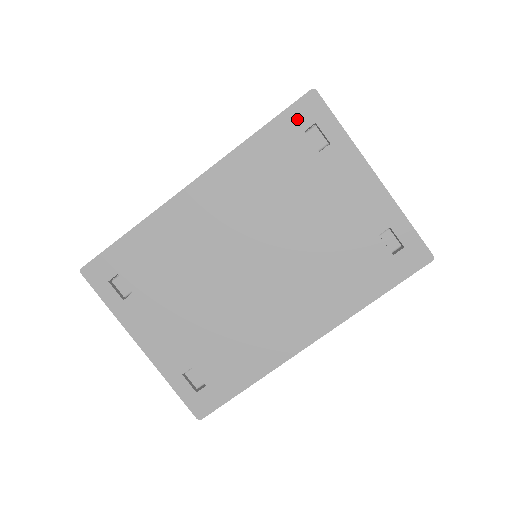
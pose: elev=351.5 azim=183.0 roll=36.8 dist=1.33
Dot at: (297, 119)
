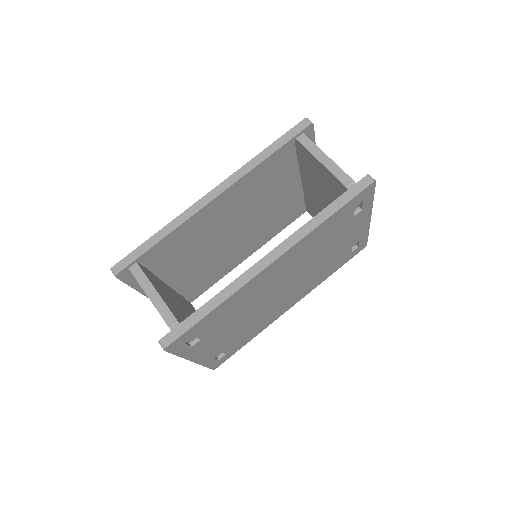
Dot at: (355, 202)
